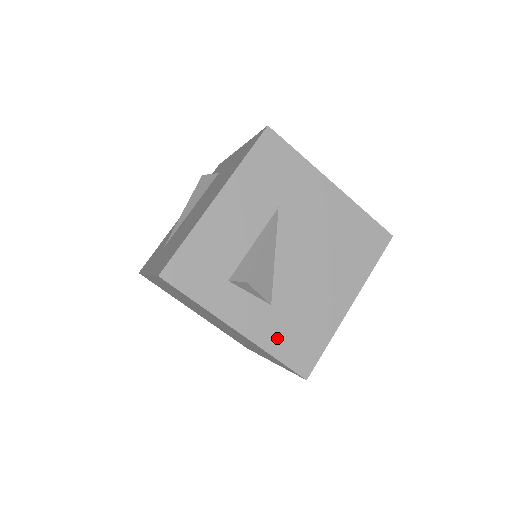
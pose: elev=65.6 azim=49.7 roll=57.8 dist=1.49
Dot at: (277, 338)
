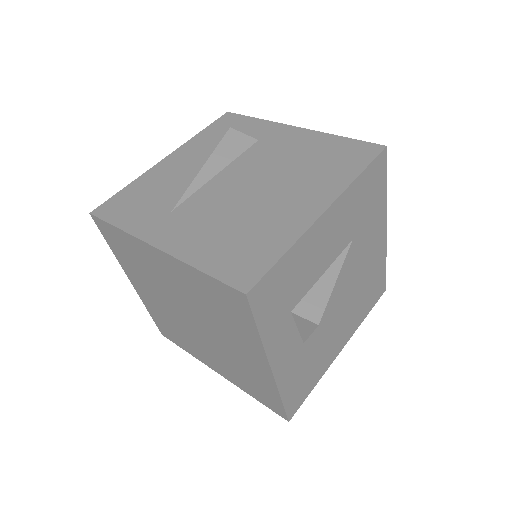
Dot at: (292, 379)
